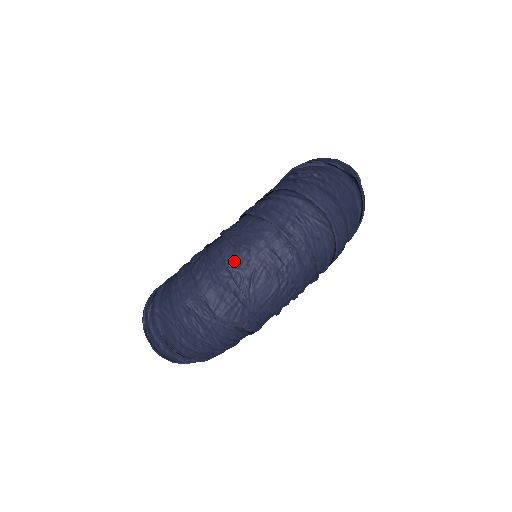
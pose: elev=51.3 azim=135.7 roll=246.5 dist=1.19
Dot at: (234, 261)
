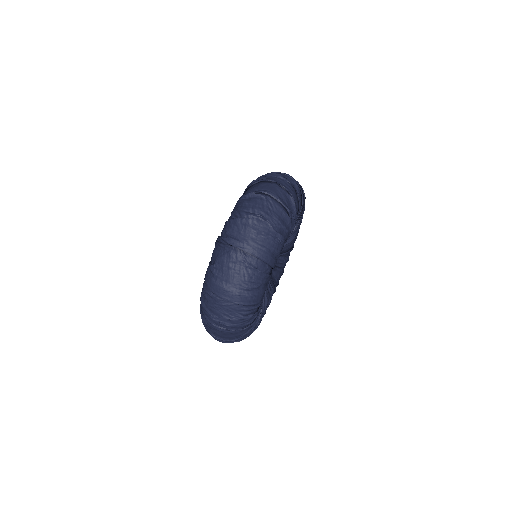
Dot at: (207, 327)
